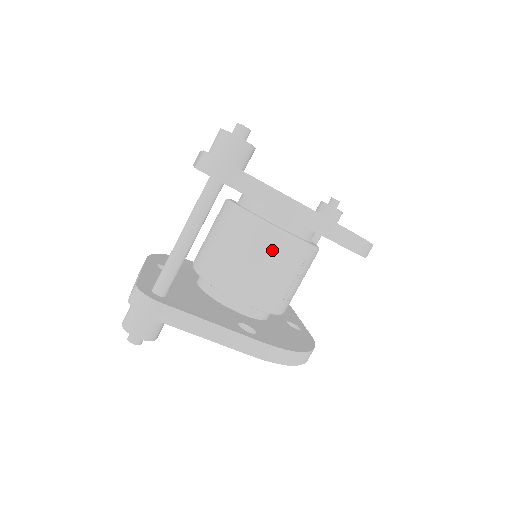
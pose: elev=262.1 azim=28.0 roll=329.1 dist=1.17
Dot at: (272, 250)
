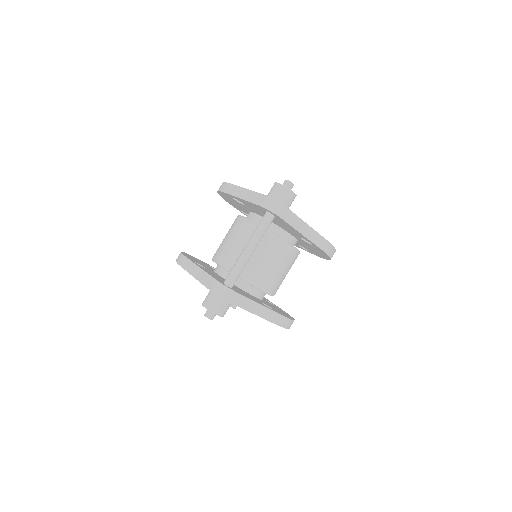
Dot at: (281, 255)
